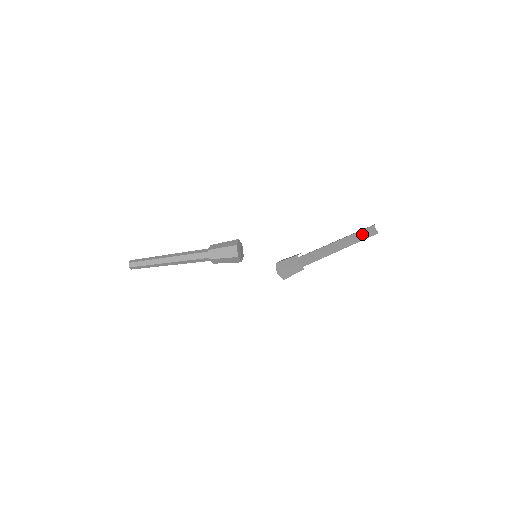
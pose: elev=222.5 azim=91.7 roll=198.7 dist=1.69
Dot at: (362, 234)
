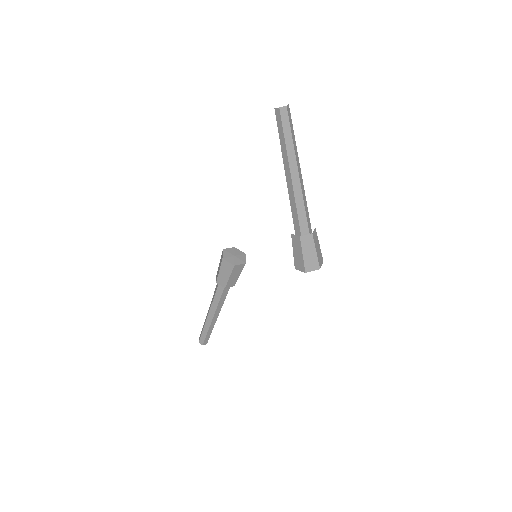
Dot at: (278, 129)
